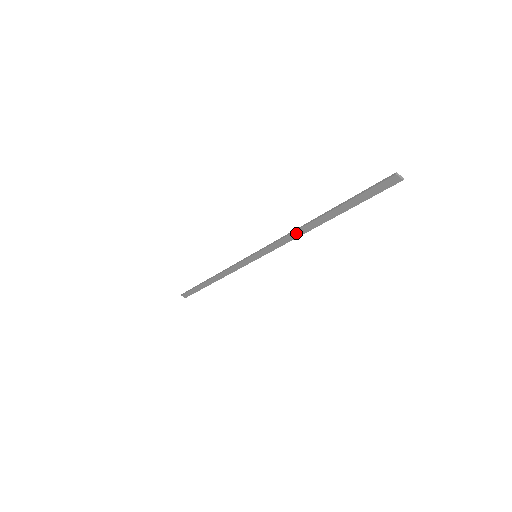
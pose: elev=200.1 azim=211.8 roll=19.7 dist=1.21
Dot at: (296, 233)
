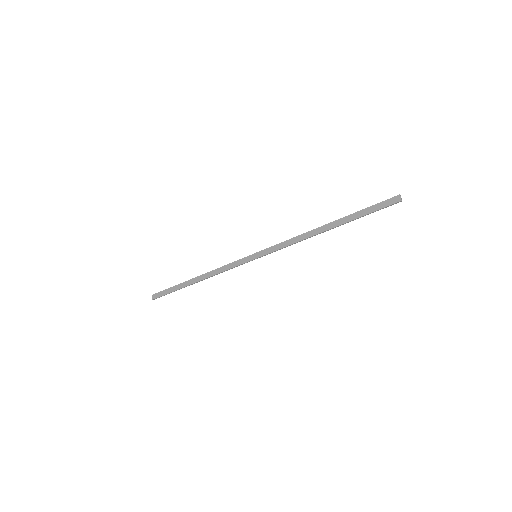
Dot at: (304, 235)
